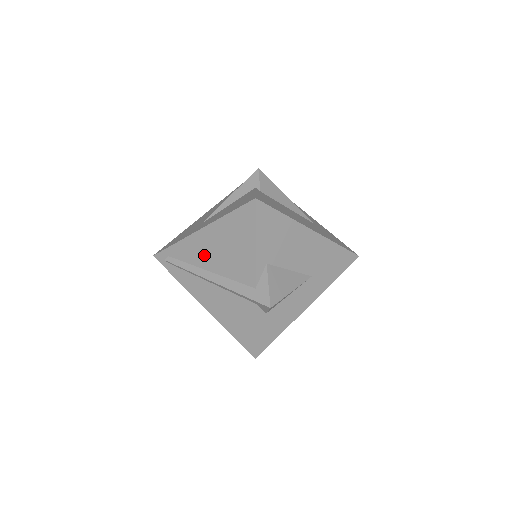
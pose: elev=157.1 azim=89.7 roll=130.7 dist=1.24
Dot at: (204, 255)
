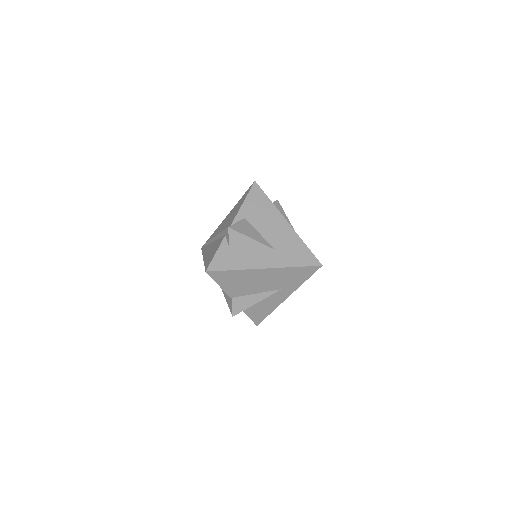
Dot at: occluded
